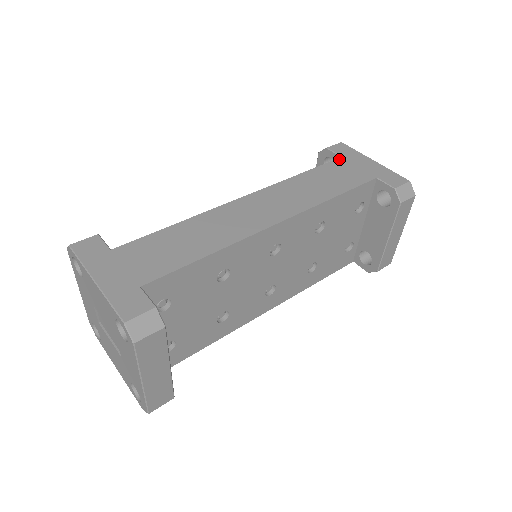
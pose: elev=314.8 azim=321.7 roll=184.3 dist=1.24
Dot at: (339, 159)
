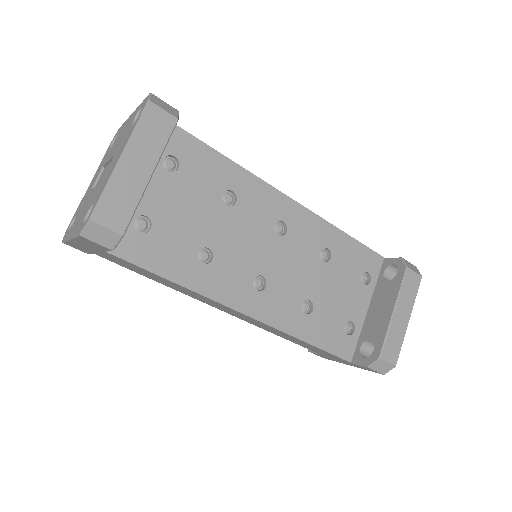
Dot at: occluded
